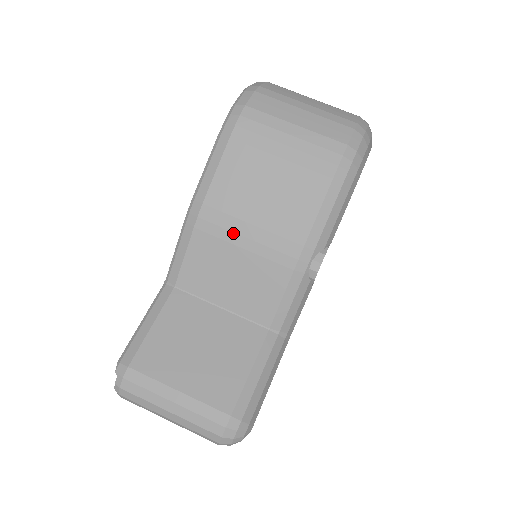
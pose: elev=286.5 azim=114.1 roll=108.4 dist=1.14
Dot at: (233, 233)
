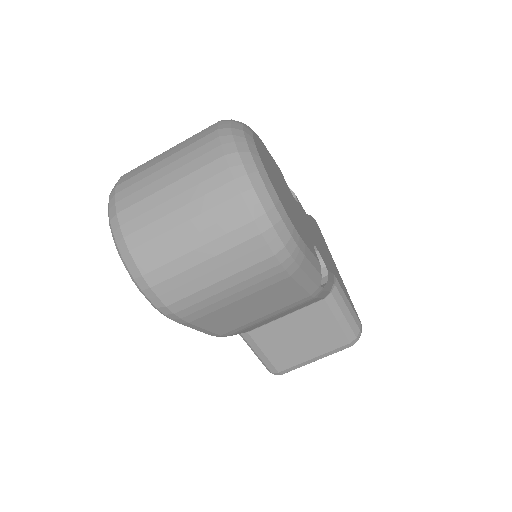
Dot at: (257, 323)
